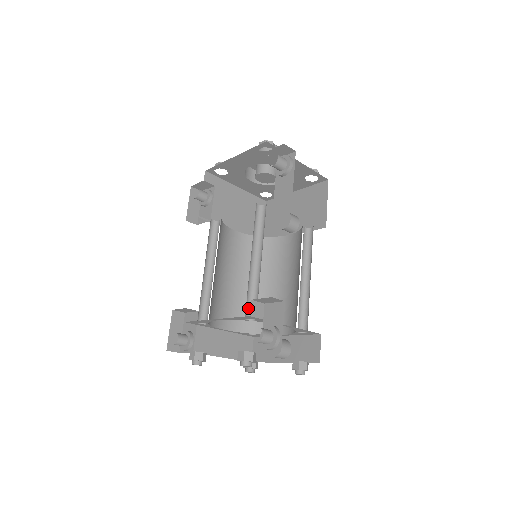
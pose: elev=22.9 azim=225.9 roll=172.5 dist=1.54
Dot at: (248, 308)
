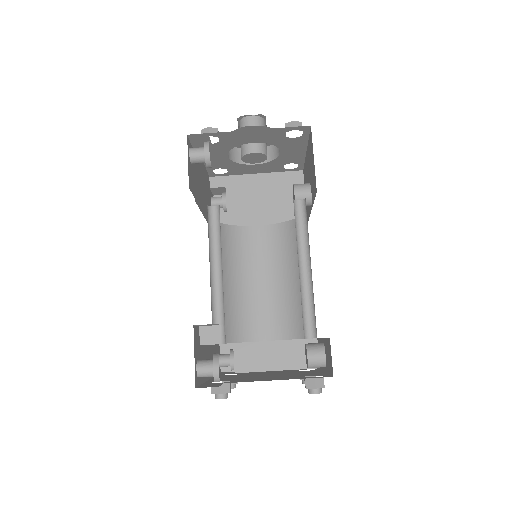
Dot at: occluded
